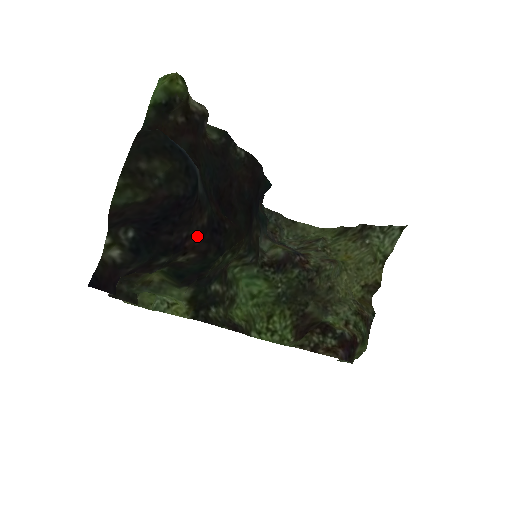
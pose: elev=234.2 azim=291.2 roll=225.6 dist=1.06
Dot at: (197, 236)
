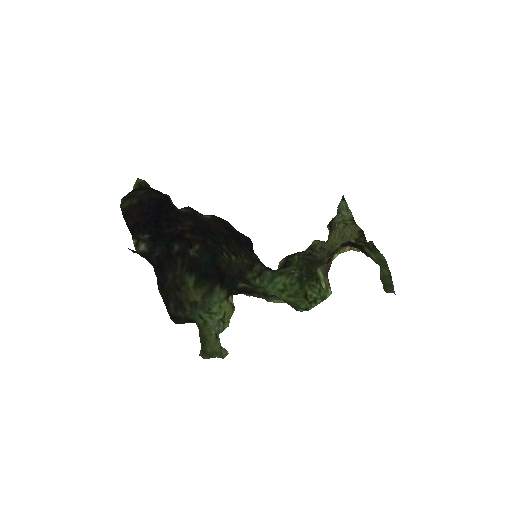
Dot at: (191, 232)
